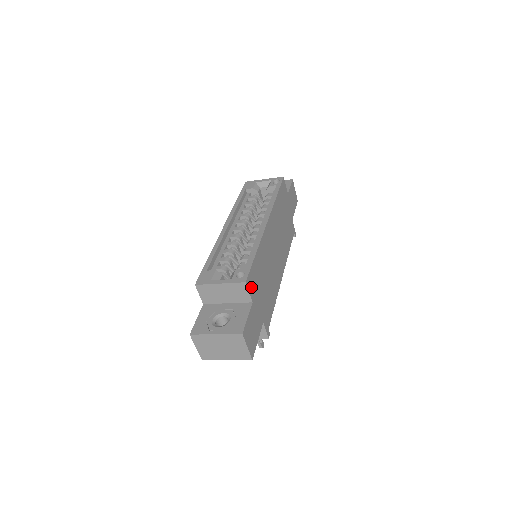
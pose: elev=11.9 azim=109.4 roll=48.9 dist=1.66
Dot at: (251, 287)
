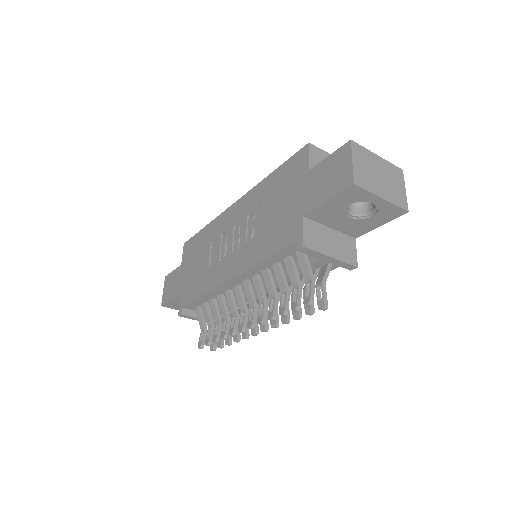
Dot at: occluded
